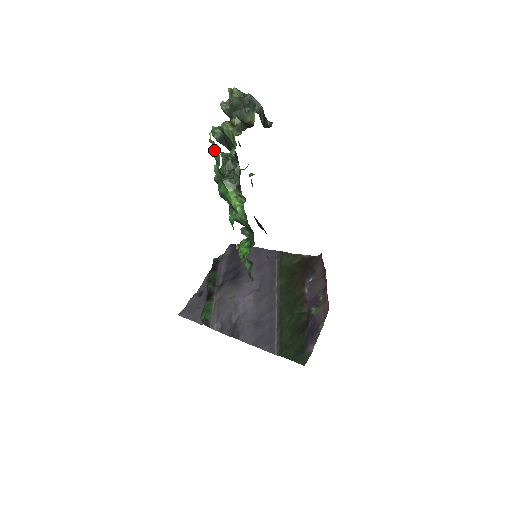
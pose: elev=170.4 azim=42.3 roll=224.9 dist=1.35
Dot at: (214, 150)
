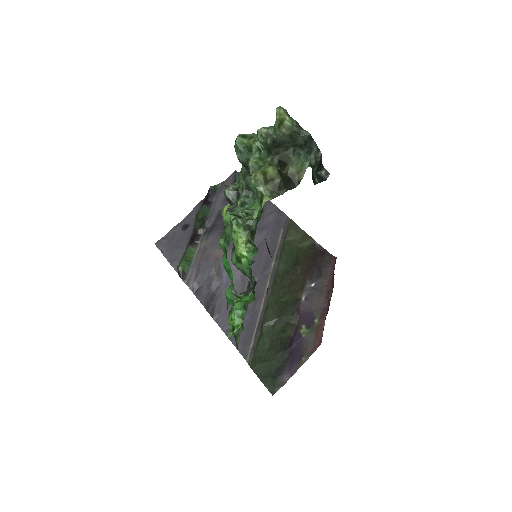
Dot at: (227, 214)
